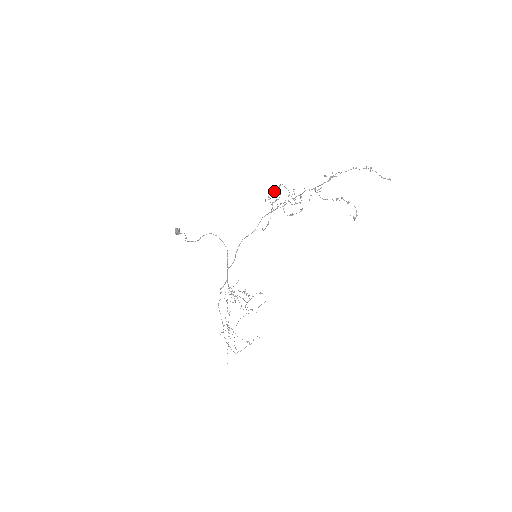
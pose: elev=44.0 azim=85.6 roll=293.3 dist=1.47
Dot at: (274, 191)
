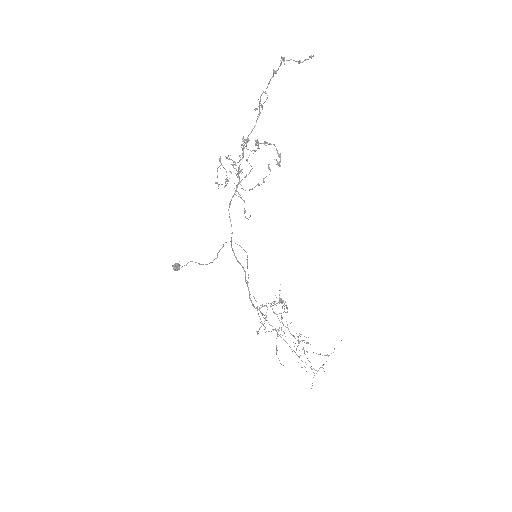
Dot at: occluded
